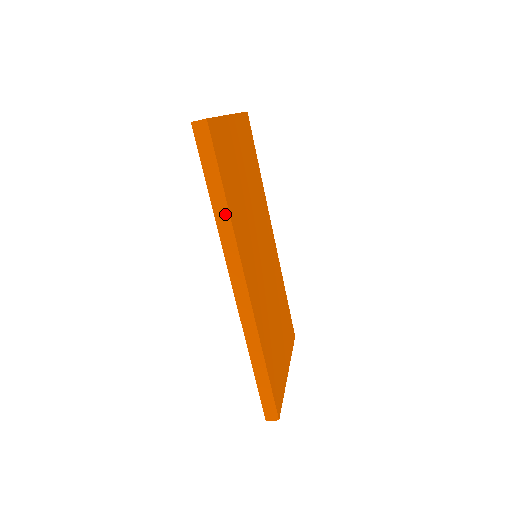
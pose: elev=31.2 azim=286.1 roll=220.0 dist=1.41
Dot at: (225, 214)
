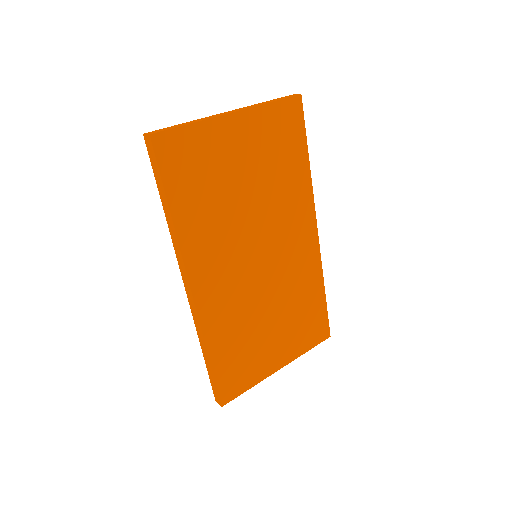
Dot at: (171, 223)
